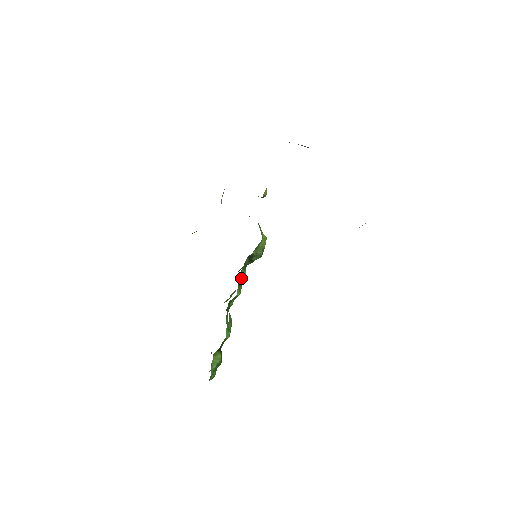
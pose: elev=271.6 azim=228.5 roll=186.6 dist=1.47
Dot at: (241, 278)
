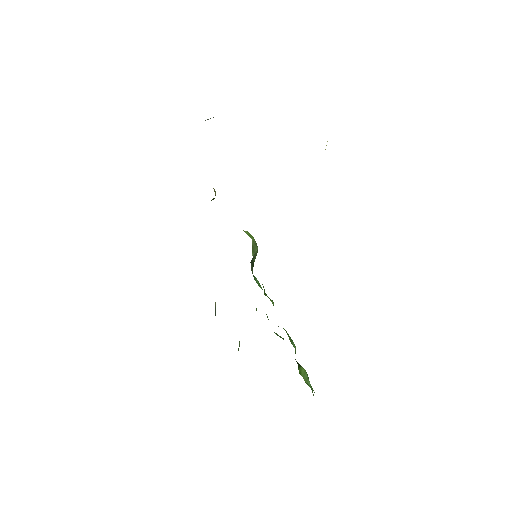
Dot at: (263, 287)
